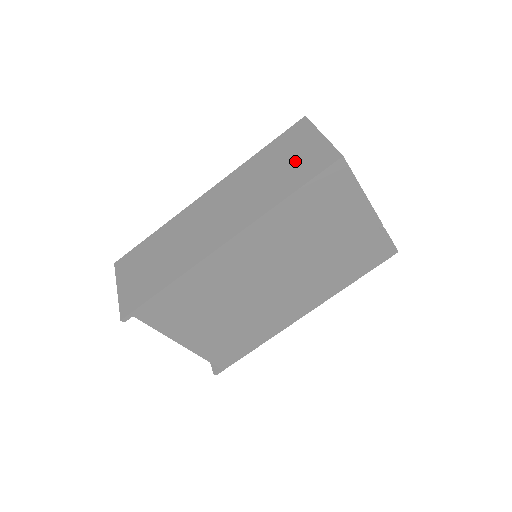
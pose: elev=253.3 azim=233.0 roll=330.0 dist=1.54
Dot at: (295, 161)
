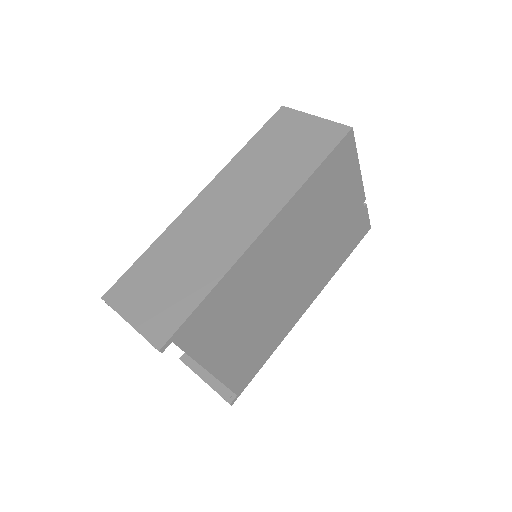
Dot at: (299, 142)
